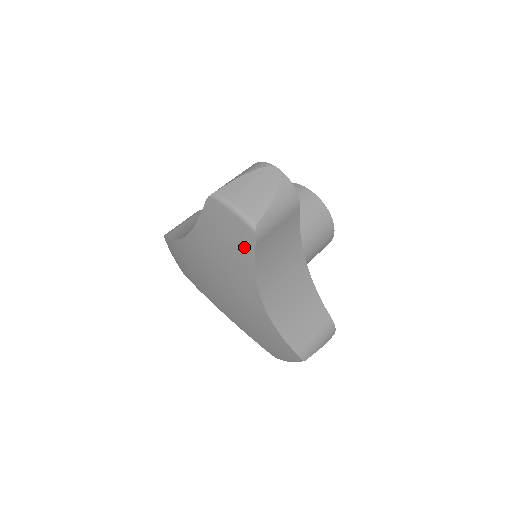
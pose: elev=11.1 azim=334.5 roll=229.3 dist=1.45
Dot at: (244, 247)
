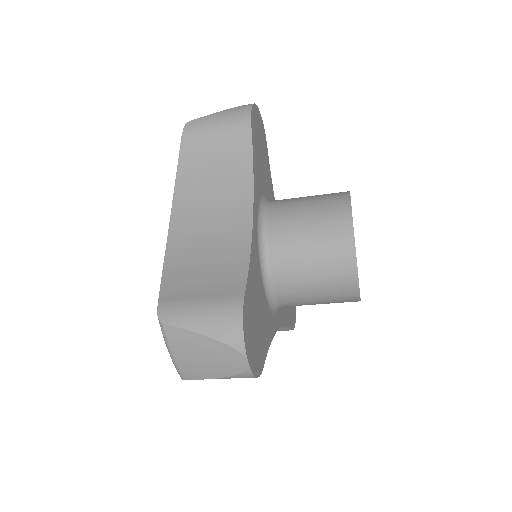
Dot at: occluded
